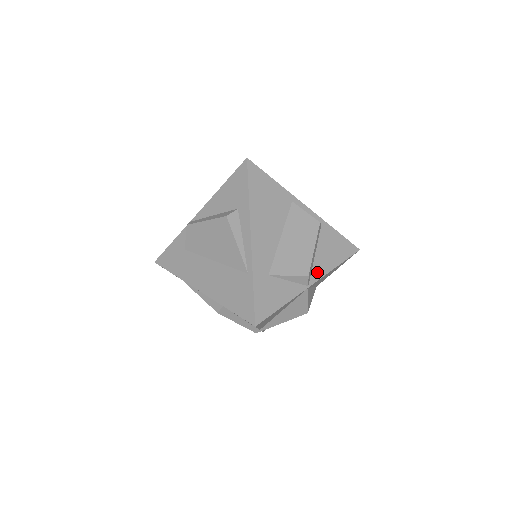
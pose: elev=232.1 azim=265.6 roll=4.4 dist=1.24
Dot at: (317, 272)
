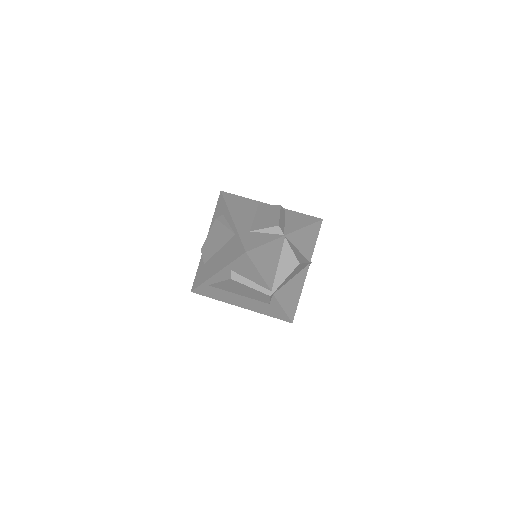
Dot at: (289, 229)
